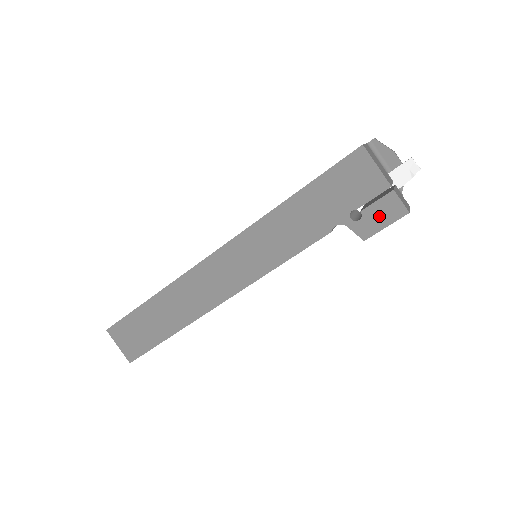
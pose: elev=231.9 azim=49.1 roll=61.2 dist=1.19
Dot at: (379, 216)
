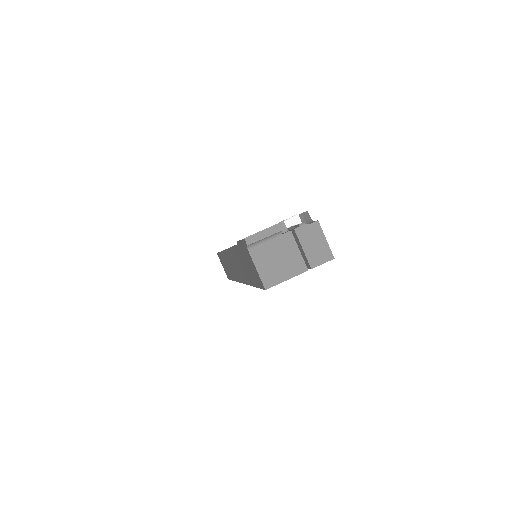
Dot at: occluded
